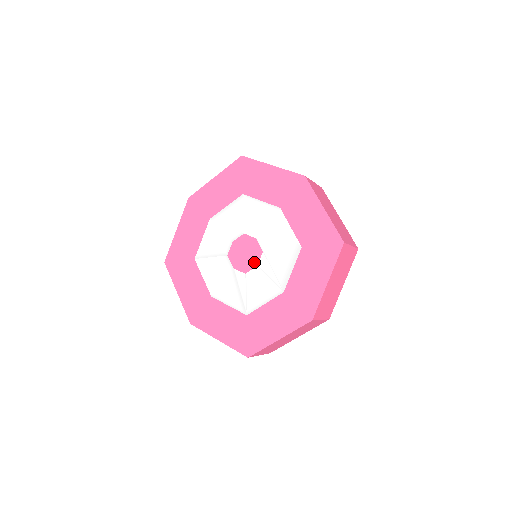
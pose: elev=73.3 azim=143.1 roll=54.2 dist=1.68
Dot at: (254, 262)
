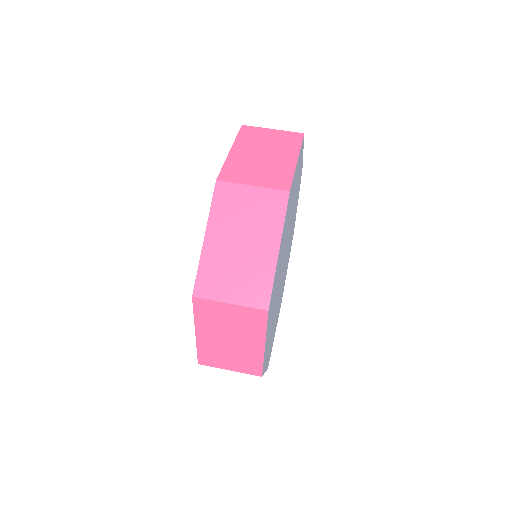
Dot at: occluded
